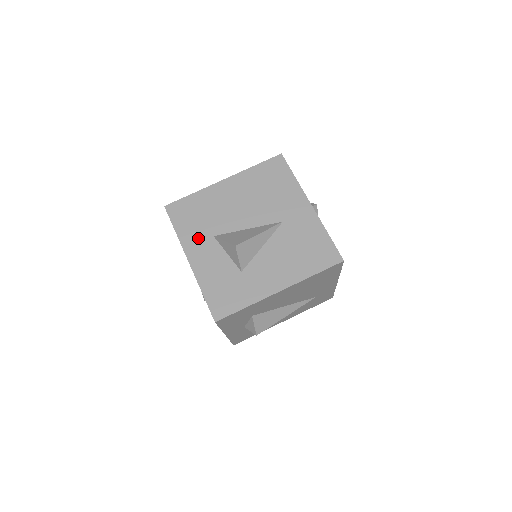
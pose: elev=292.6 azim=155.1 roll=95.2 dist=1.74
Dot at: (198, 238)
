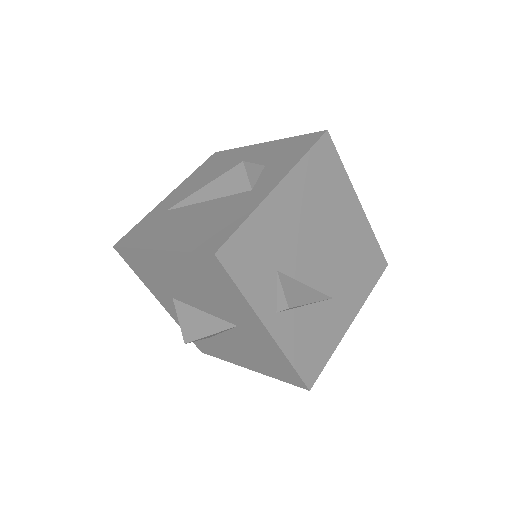
Dot at: (159, 292)
